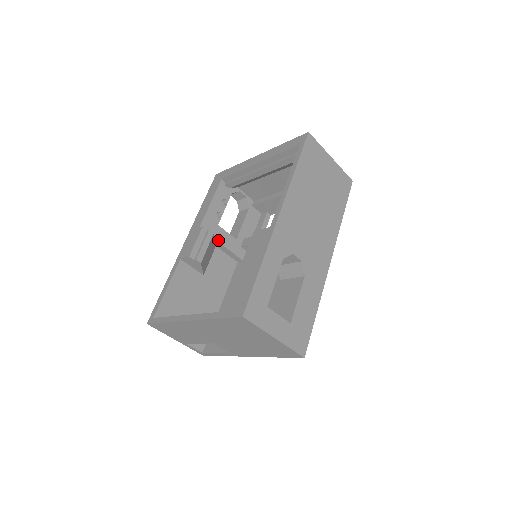
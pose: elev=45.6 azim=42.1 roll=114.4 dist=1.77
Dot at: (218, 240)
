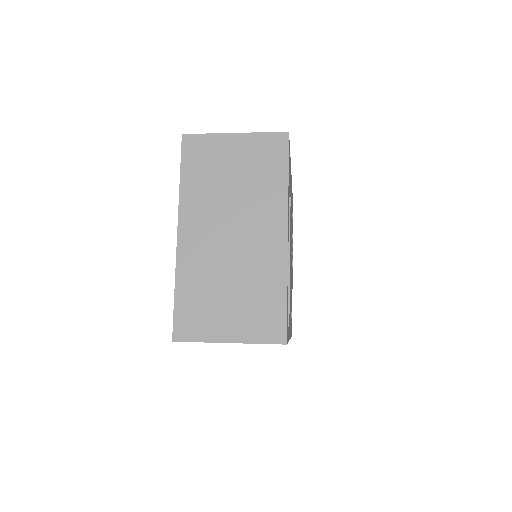
Dot at: occluded
